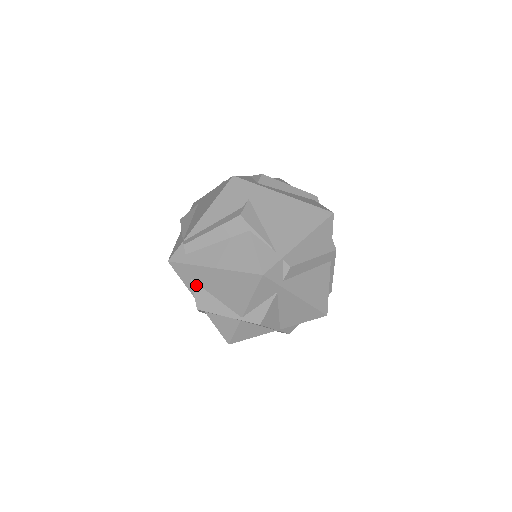
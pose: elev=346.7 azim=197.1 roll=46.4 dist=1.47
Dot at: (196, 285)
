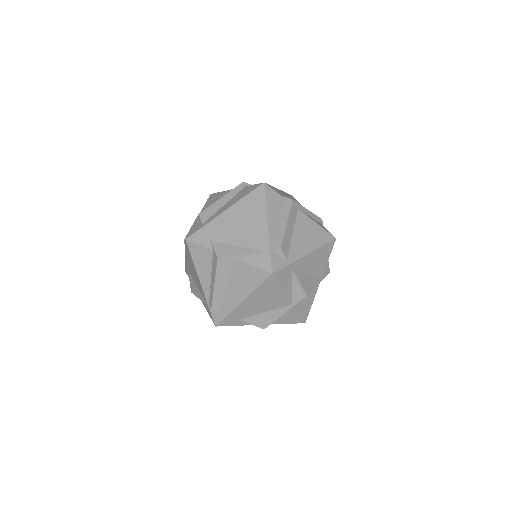
Dot at: (246, 319)
